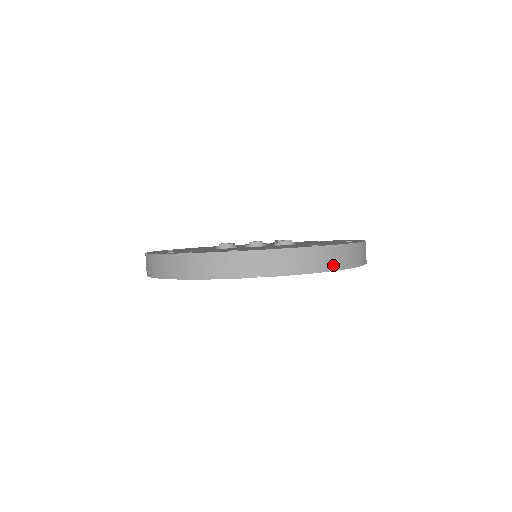
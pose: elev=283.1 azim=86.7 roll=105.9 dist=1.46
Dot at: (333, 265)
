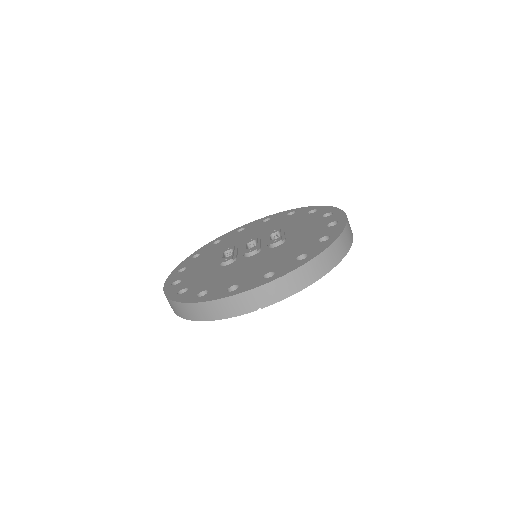
Dot at: (319, 274)
